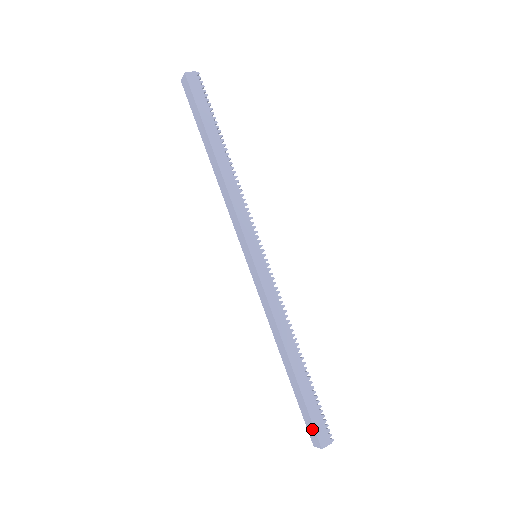
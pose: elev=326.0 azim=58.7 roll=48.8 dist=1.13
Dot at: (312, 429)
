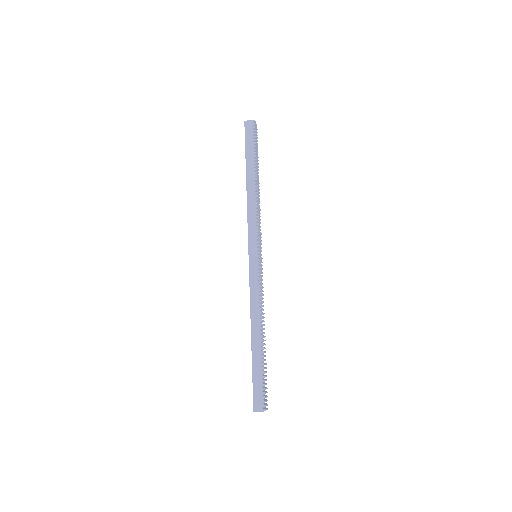
Dot at: (253, 395)
